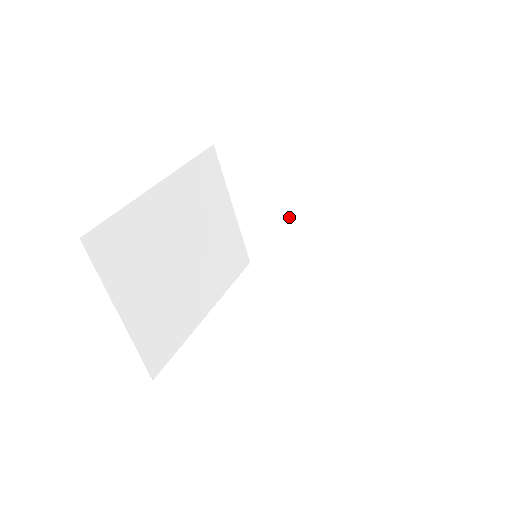
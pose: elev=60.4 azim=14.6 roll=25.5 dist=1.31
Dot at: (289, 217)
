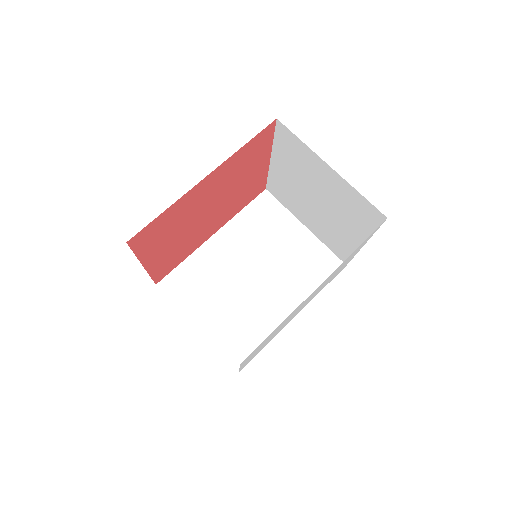
Dot at: (322, 213)
